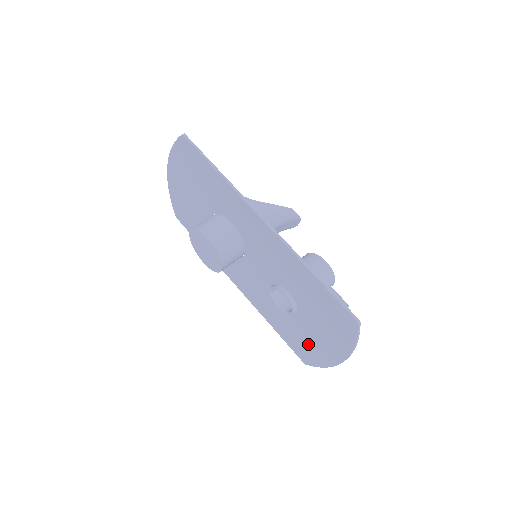
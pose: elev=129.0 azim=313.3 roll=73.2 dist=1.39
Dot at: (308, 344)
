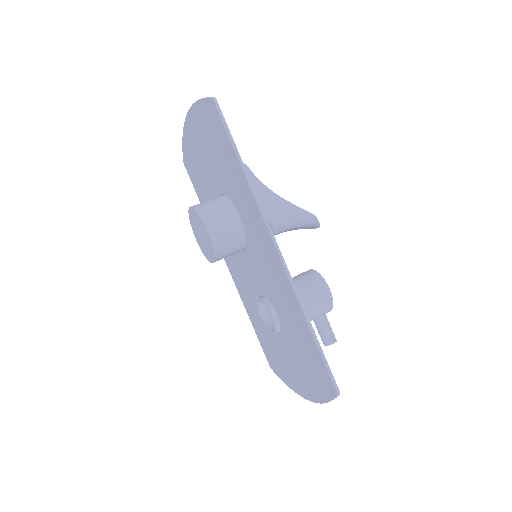
Dot at: (280, 360)
